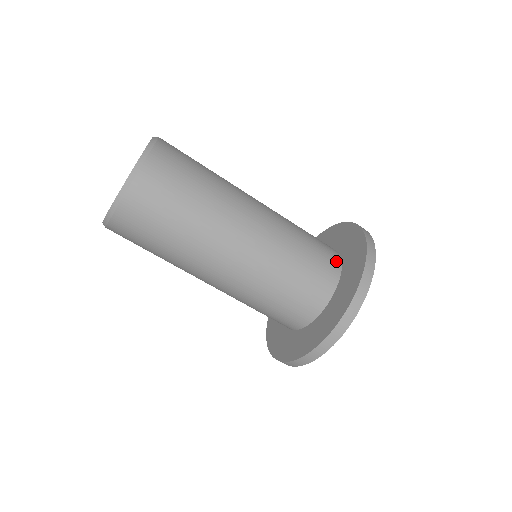
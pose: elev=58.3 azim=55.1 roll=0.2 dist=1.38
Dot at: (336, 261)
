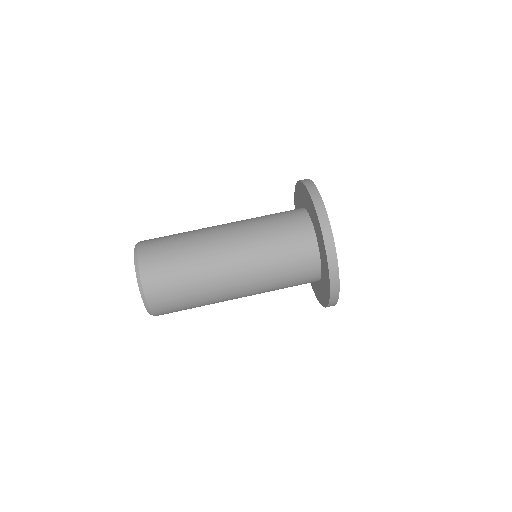
Dot at: (302, 213)
